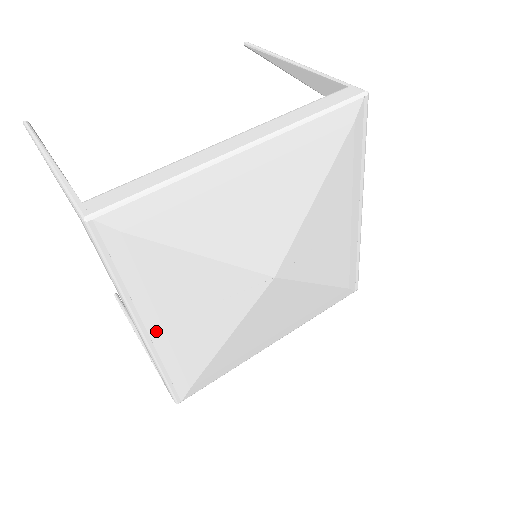
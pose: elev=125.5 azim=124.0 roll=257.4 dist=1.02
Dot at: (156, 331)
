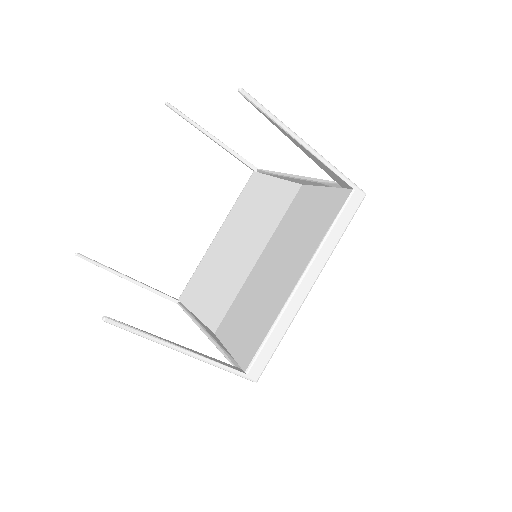
Dot at: occluded
